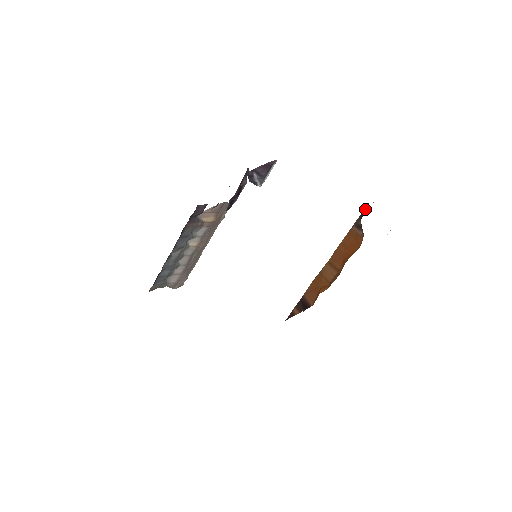
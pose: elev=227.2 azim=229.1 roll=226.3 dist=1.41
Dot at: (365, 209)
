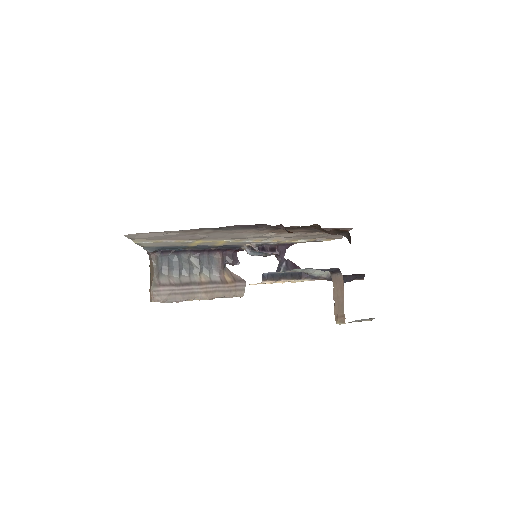
Dot at: occluded
